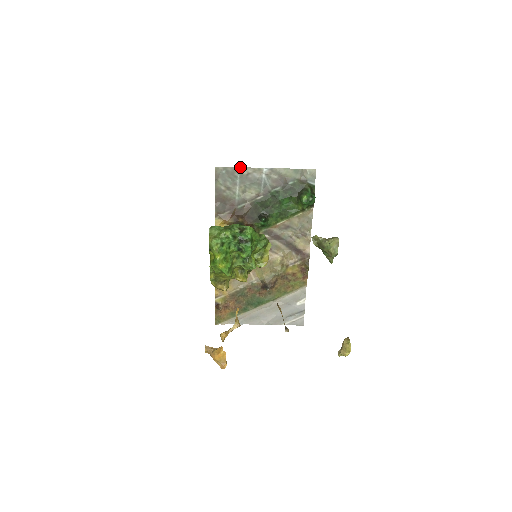
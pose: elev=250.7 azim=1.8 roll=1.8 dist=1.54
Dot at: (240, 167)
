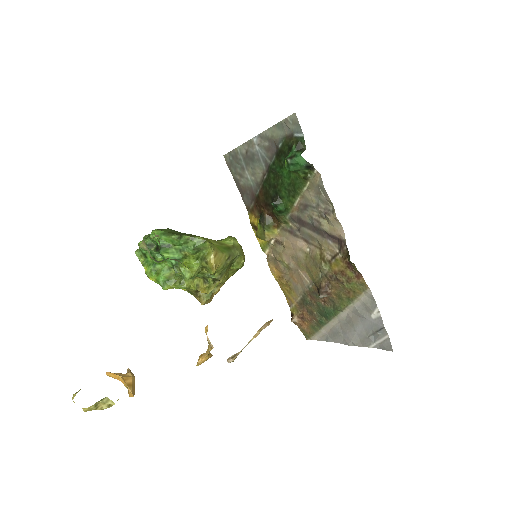
Dot at: (238, 147)
